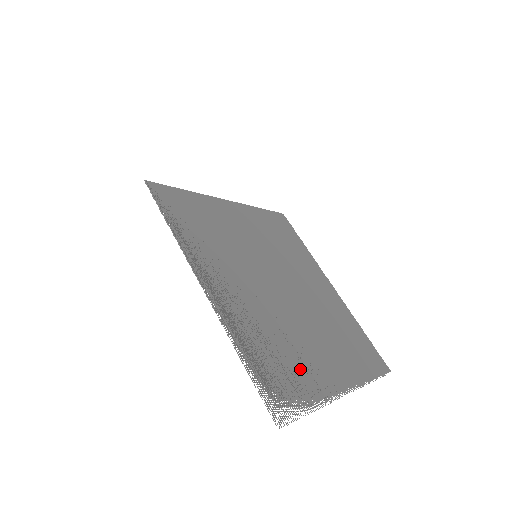
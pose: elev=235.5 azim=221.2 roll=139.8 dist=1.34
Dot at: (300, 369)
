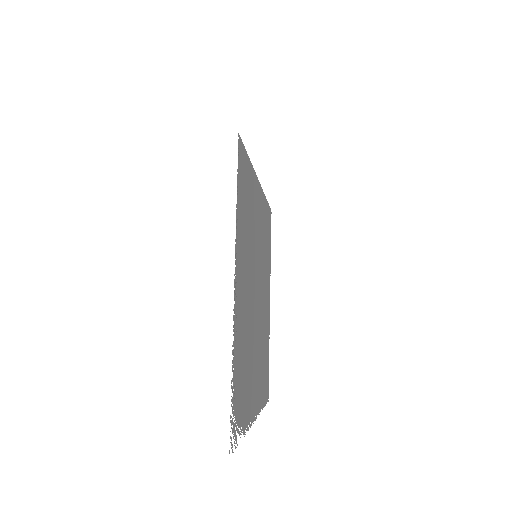
Dot at: (247, 392)
